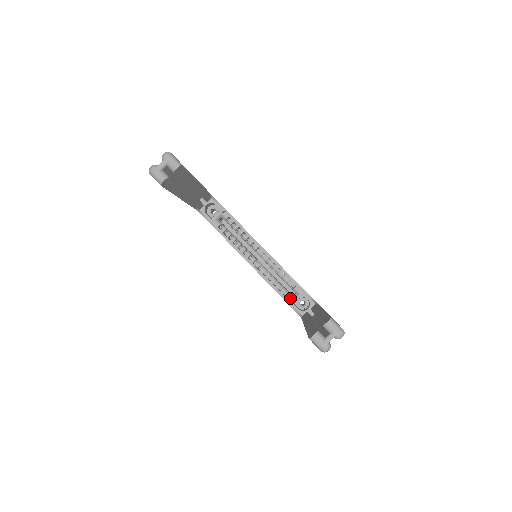
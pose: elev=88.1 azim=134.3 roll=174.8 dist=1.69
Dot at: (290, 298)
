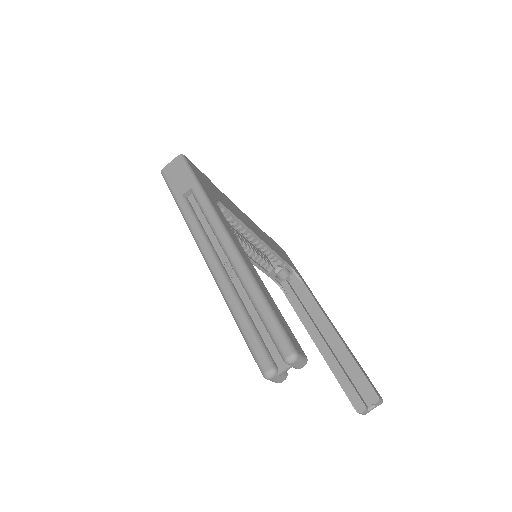
Dot at: (273, 273)
